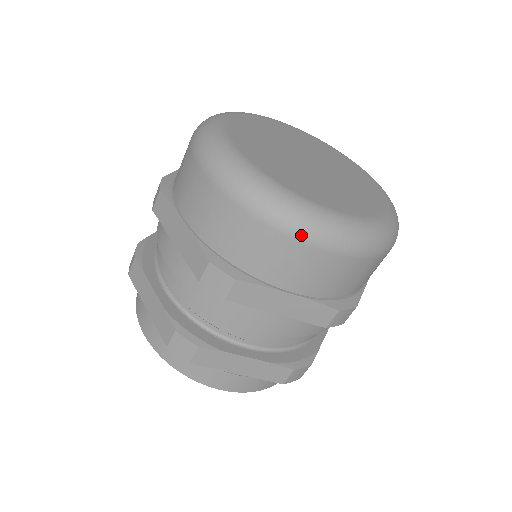
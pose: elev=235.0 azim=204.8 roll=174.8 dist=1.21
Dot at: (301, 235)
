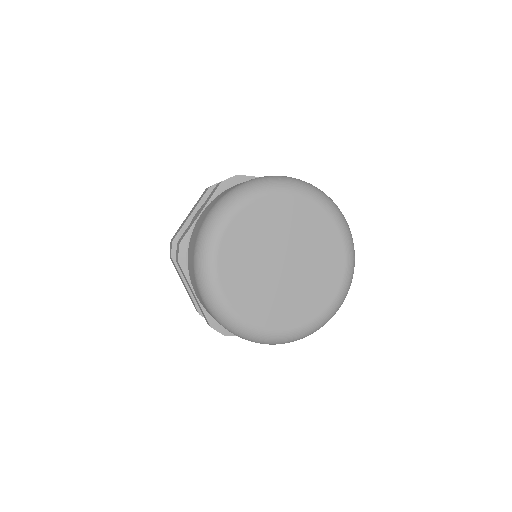
Dot at: occluded
